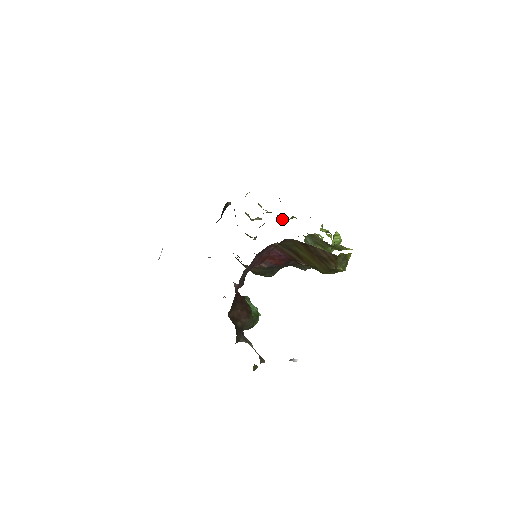
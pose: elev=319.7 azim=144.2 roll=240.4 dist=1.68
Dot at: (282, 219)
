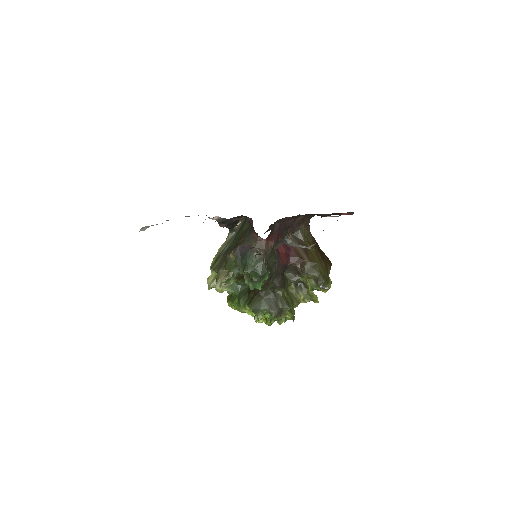
Dot at: (245, 288)
